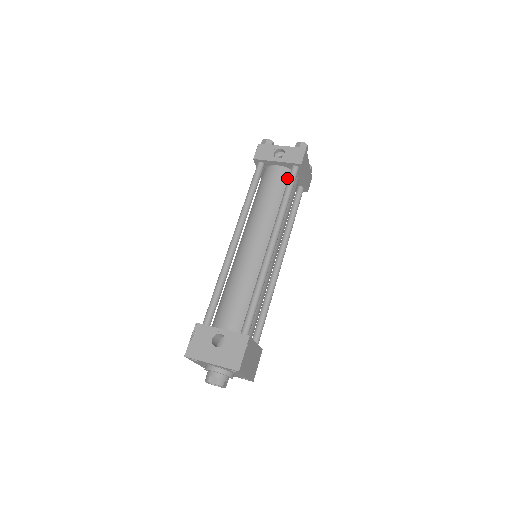
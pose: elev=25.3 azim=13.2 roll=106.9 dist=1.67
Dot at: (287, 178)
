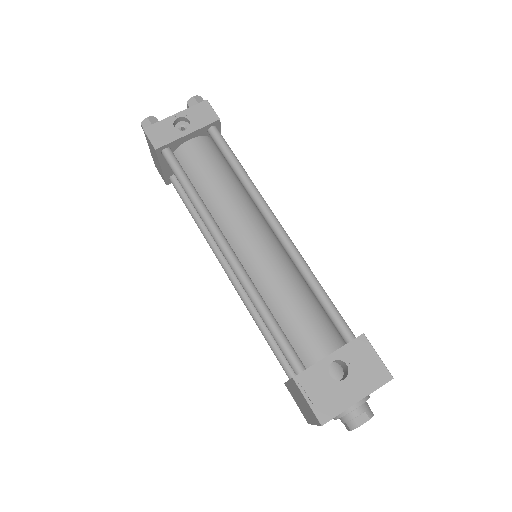
Dot at: (212, 147)
